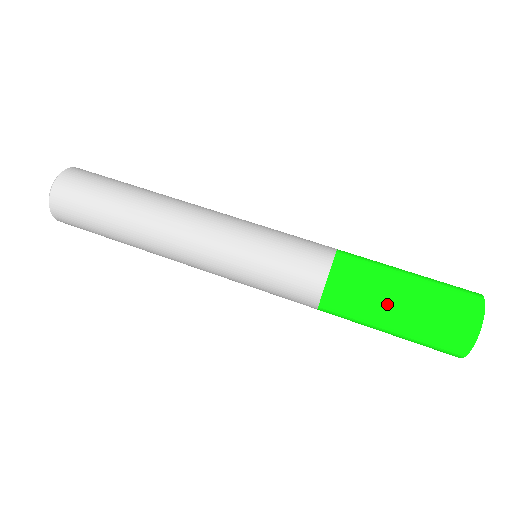
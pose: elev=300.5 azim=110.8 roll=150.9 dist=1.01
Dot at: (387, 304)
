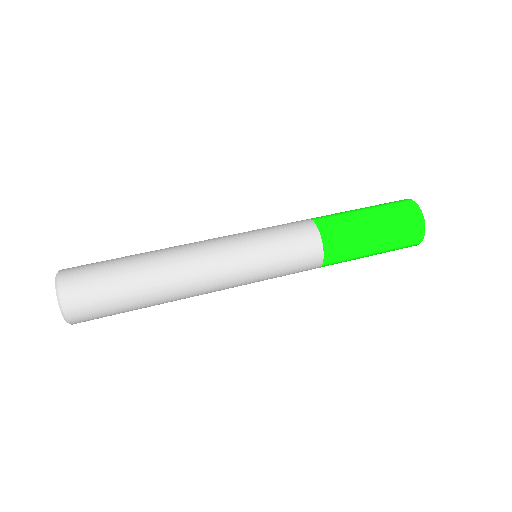
Dot at: (357, 213)
